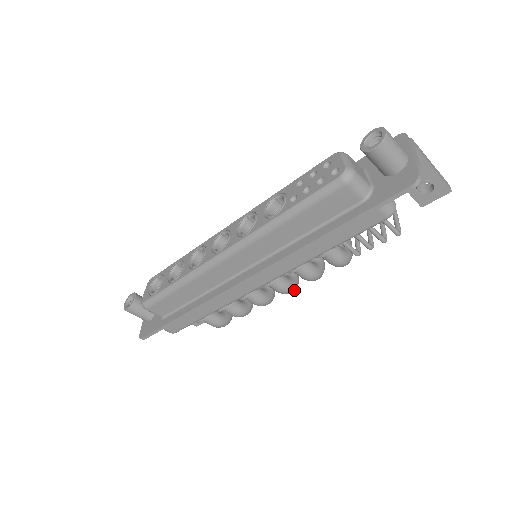
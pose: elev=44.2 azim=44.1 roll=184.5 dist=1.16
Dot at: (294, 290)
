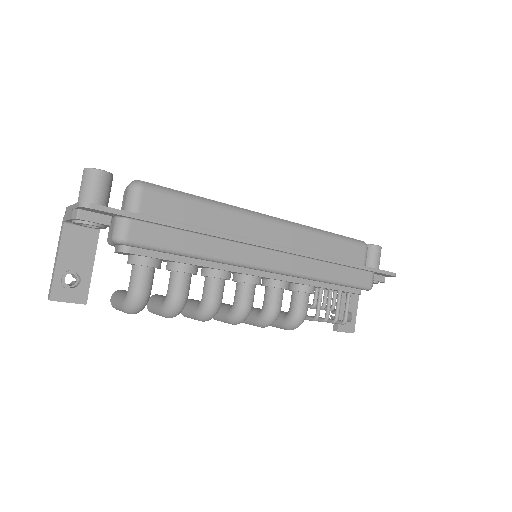
Dot at: (244, 319)
